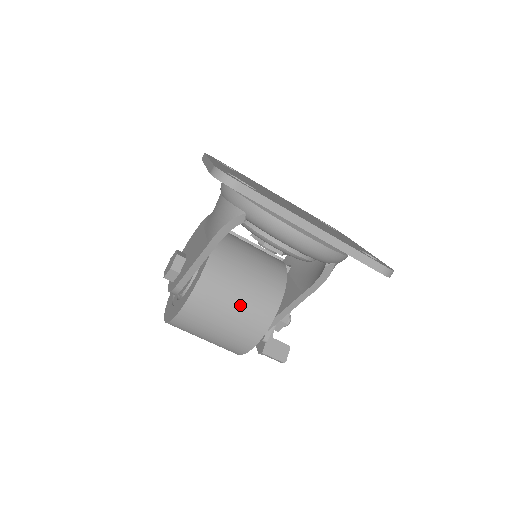
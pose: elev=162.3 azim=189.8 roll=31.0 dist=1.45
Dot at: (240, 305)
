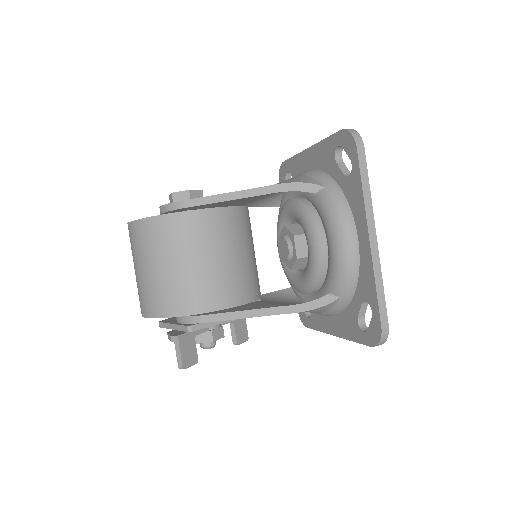
Dot at: (222, 264)
